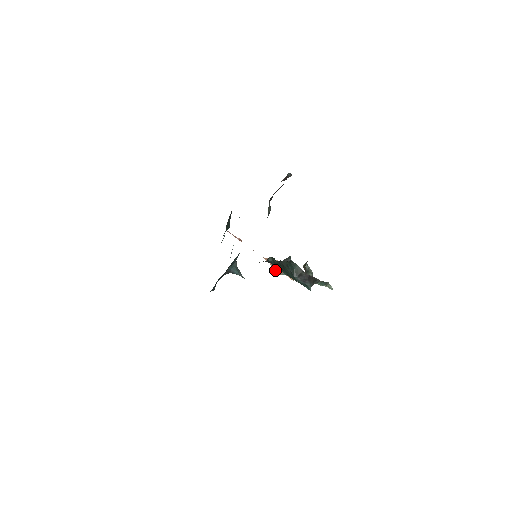
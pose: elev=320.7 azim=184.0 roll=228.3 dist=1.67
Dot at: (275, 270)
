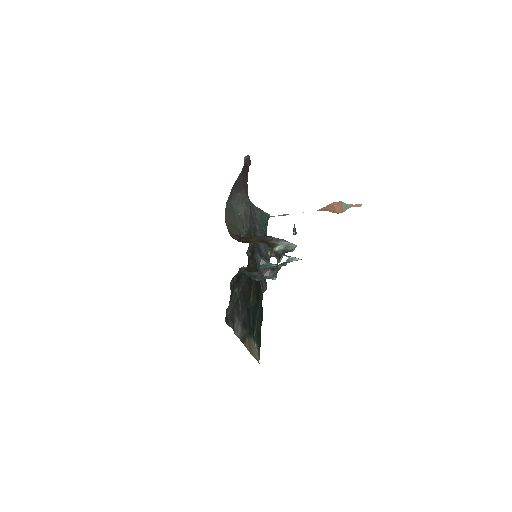
Dot at: occluded
